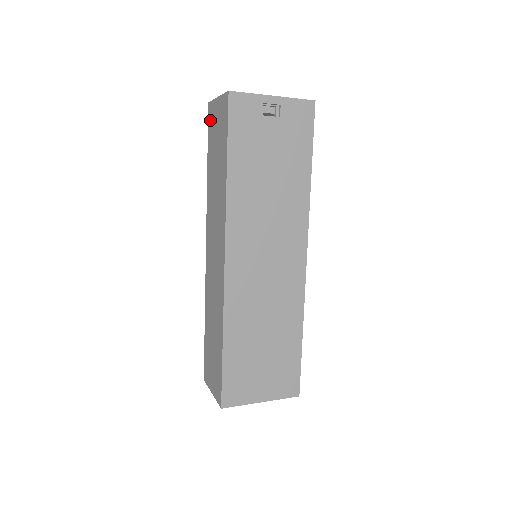
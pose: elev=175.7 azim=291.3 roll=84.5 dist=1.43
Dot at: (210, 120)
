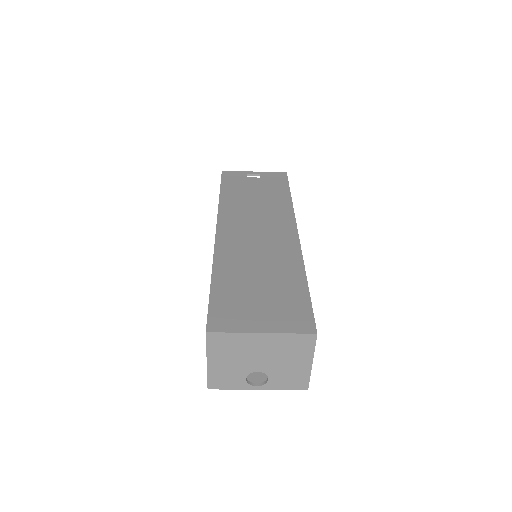
Dot at: occluded
